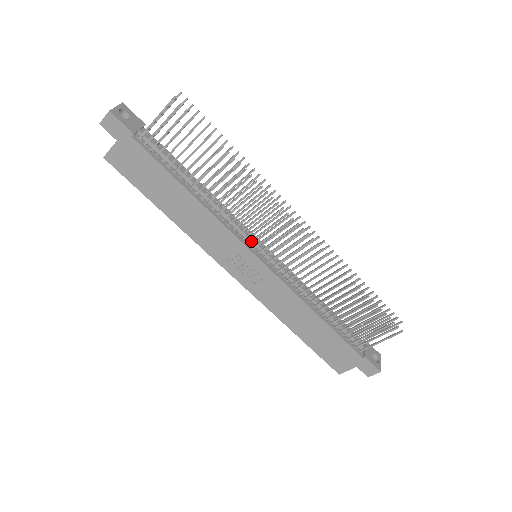
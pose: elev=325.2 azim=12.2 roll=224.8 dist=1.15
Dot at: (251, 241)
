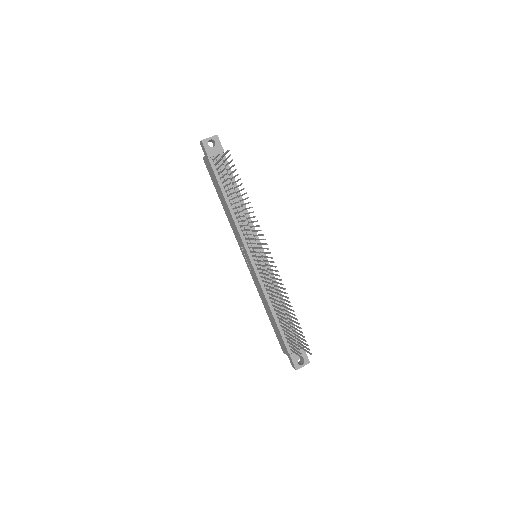
Dot at: (249, 247)
